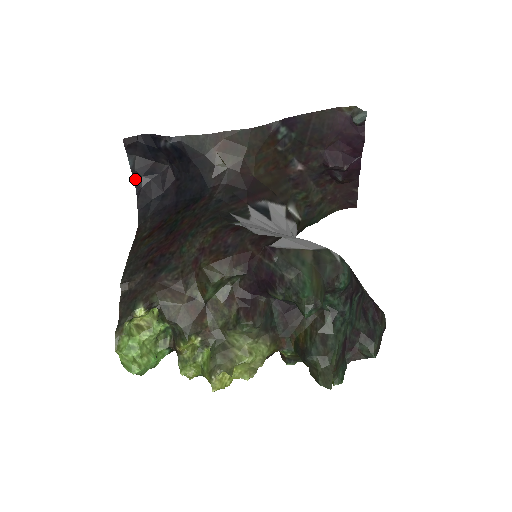
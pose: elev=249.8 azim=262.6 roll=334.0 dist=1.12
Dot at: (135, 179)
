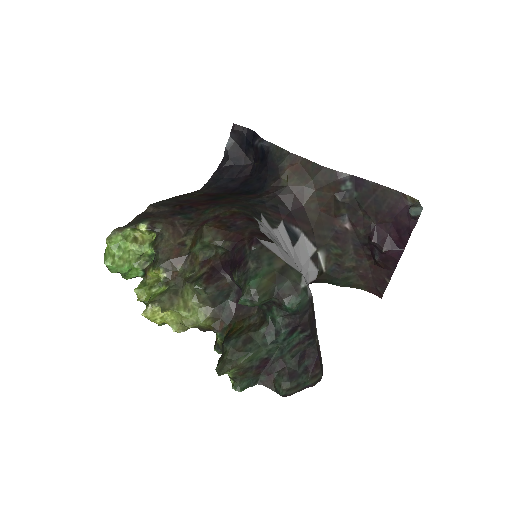
Dot at: (224, 158)
